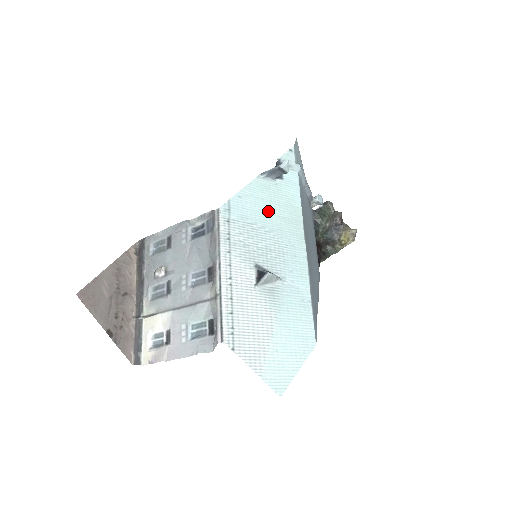
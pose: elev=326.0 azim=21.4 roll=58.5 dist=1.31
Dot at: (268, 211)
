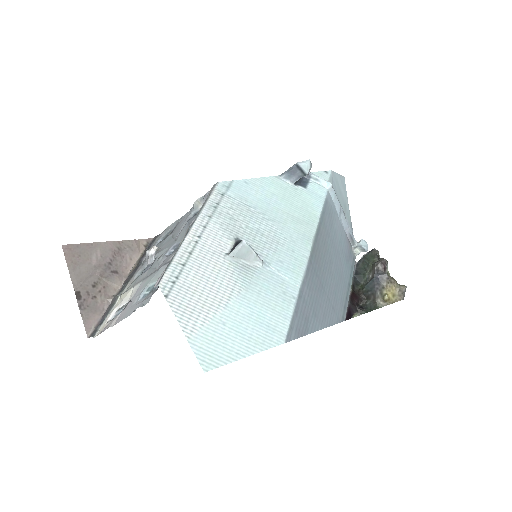
Dot at: (275, 204)
